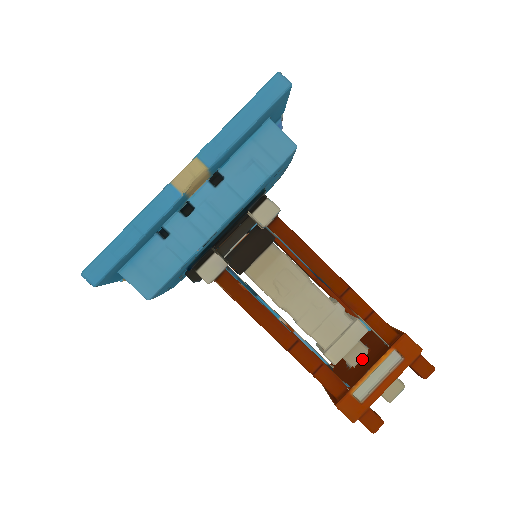
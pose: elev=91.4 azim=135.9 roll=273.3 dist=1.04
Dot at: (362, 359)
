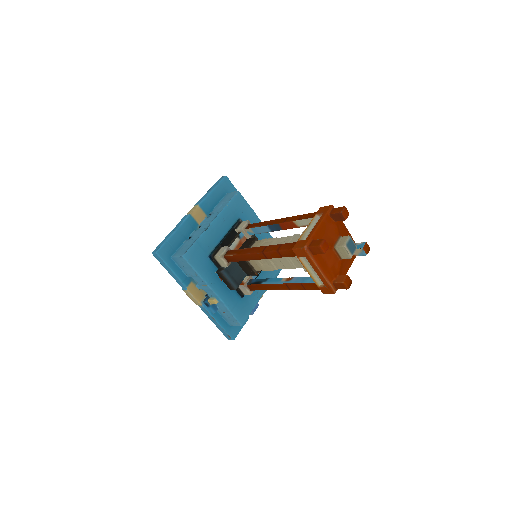
Dot at: occluded
